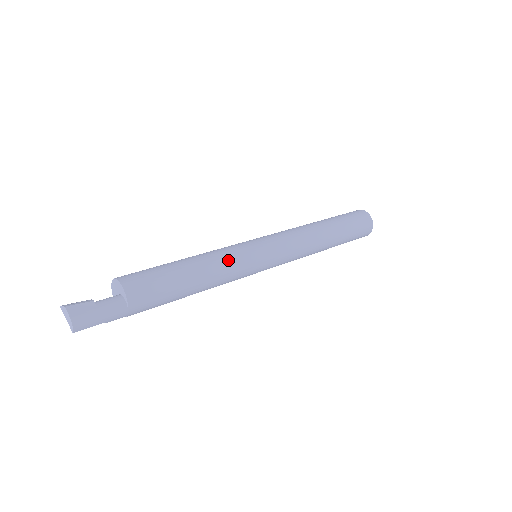
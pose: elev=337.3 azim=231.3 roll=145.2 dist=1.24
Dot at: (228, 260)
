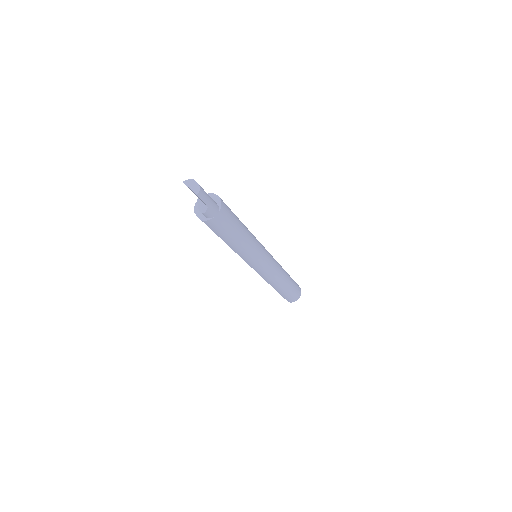
Dot at: (254, 236)
